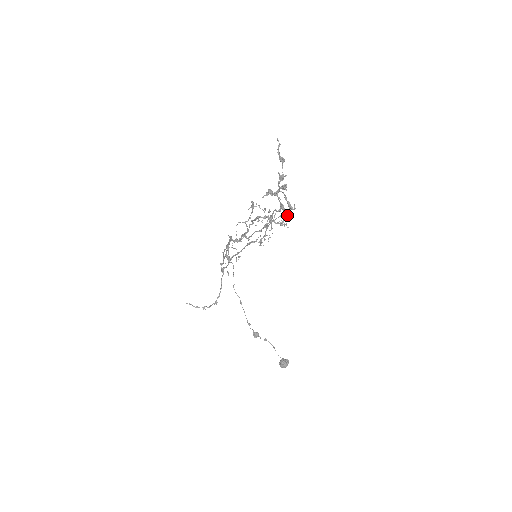
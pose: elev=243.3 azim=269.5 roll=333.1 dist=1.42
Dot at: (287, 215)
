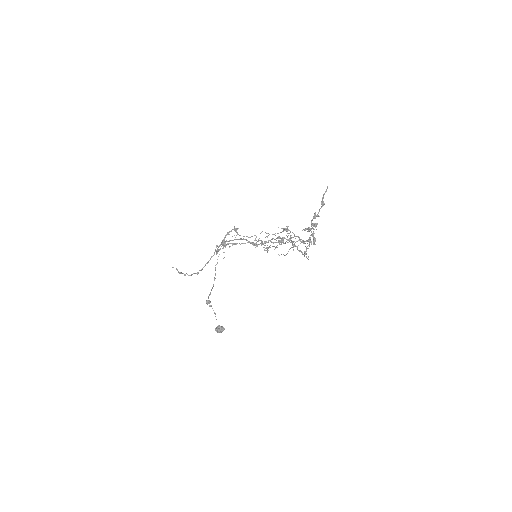
Dot at: (304, 243)
